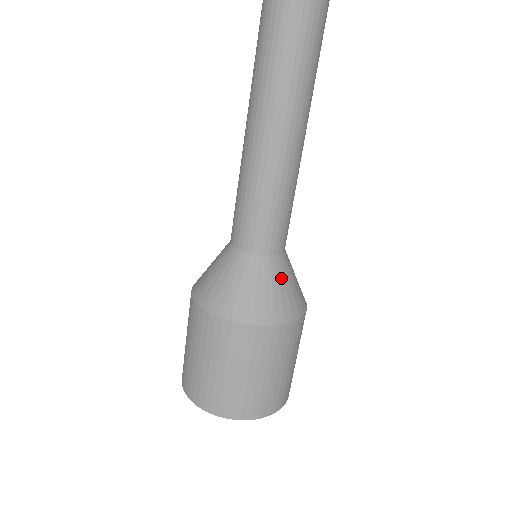
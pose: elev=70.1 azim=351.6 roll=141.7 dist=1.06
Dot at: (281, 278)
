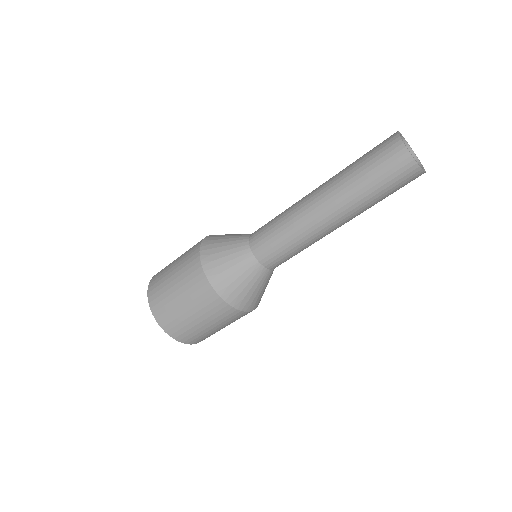
Dot at: occluded
